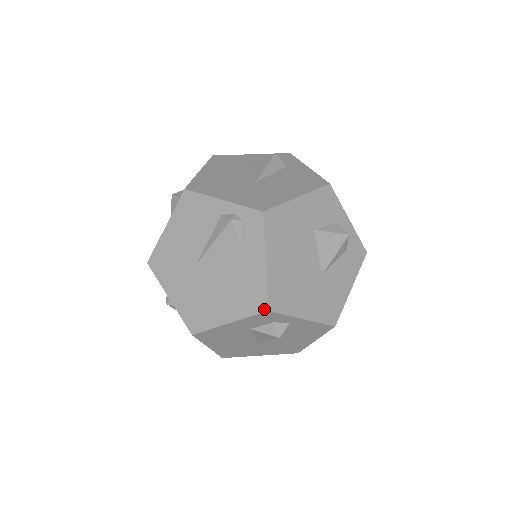
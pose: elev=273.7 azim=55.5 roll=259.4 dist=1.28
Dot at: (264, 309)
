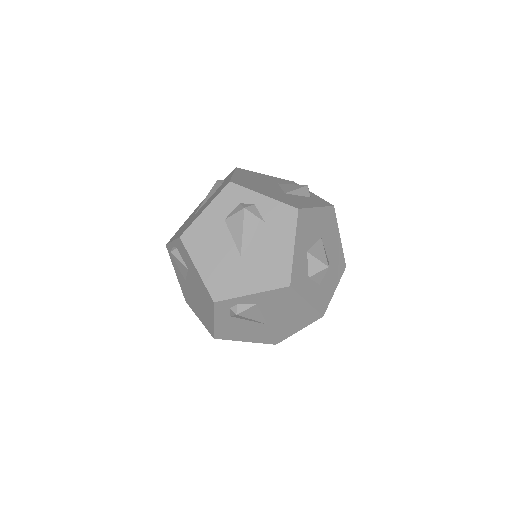
Dot at: (228, 183)
